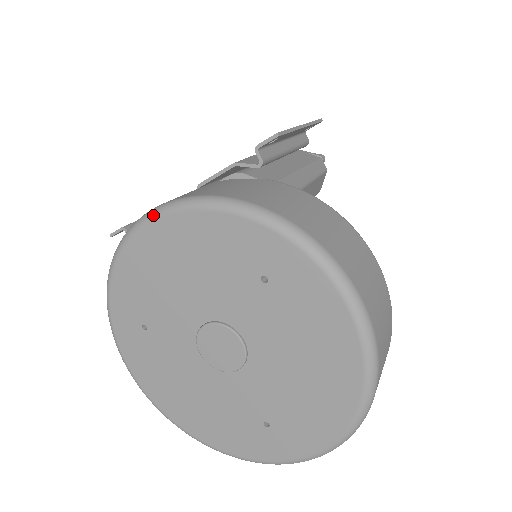
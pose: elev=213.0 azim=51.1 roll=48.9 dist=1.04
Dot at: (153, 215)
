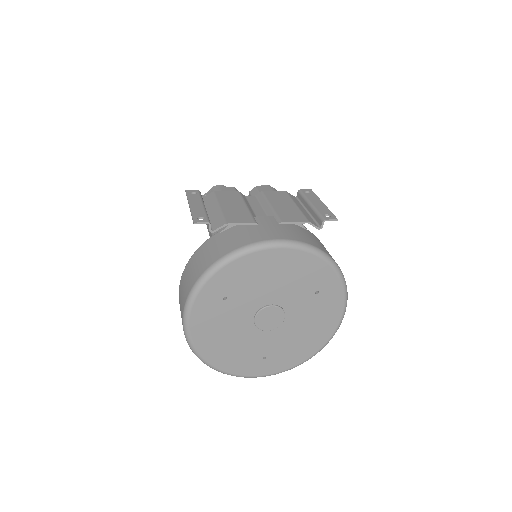
Dot at: (282, 245)
